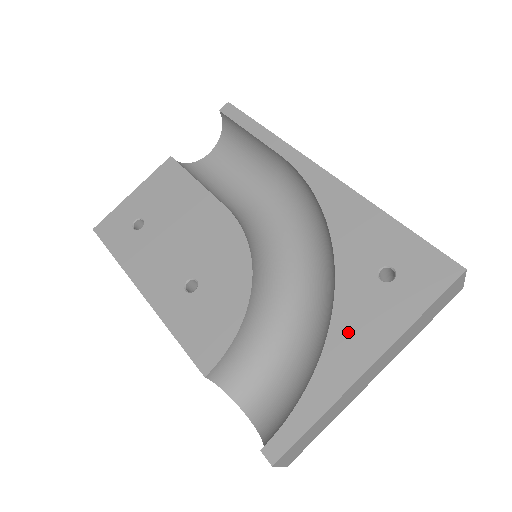
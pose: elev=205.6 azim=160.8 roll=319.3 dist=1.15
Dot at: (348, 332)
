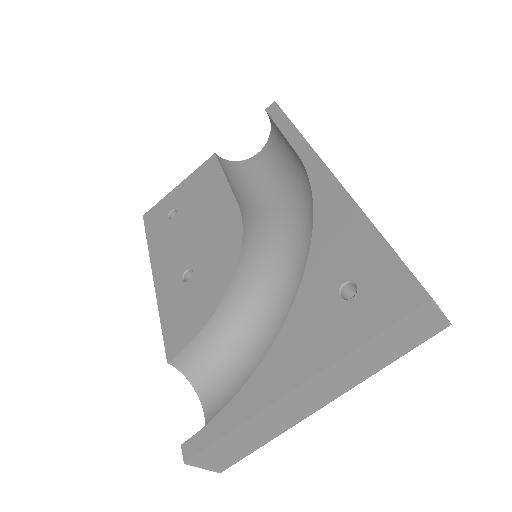
Dot at: (290, 346)
